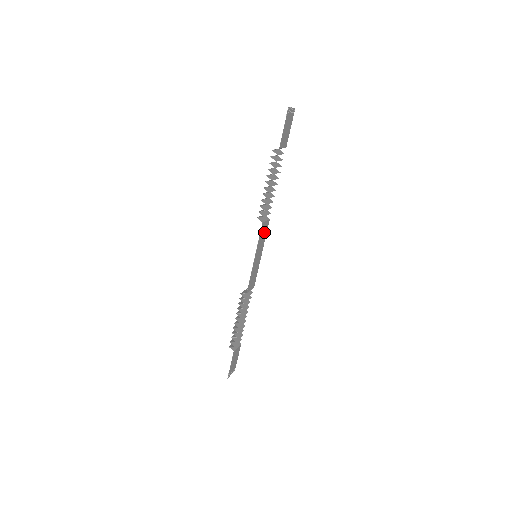
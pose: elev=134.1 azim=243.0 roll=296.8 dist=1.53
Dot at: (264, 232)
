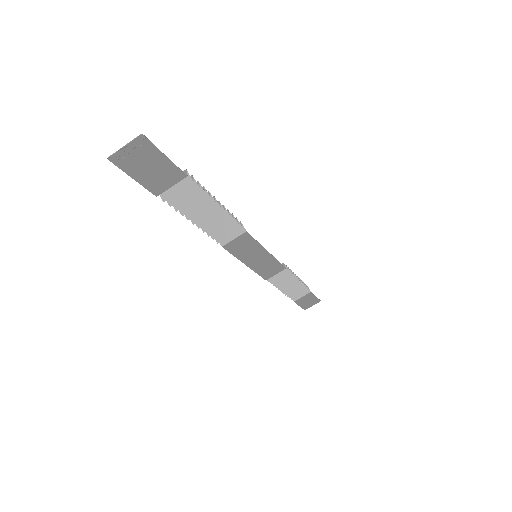
Dot at: (245, 243)
